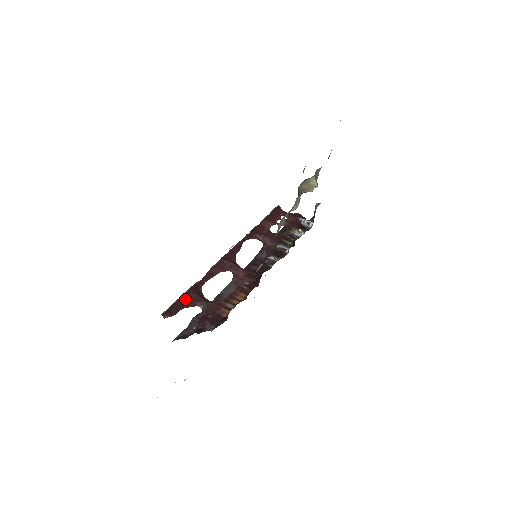
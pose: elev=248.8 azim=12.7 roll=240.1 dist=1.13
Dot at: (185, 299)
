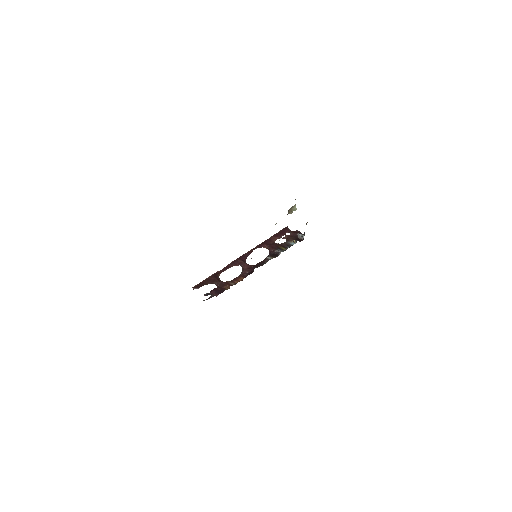
Dot at: (208, 280)
